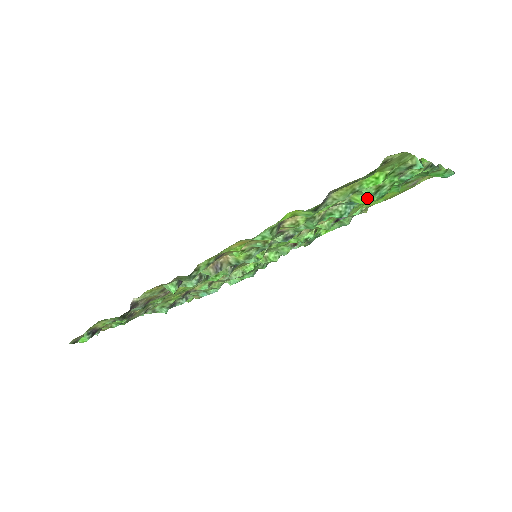
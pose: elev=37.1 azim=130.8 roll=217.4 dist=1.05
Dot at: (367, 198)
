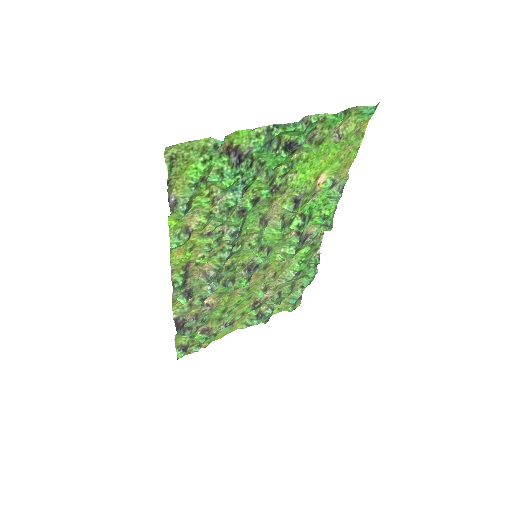
Dot at: (221, 183)
